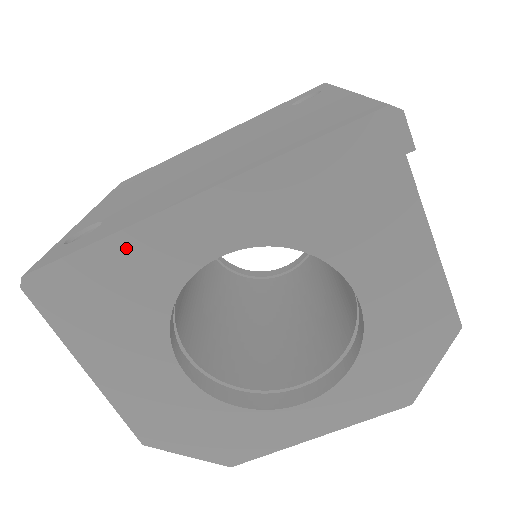
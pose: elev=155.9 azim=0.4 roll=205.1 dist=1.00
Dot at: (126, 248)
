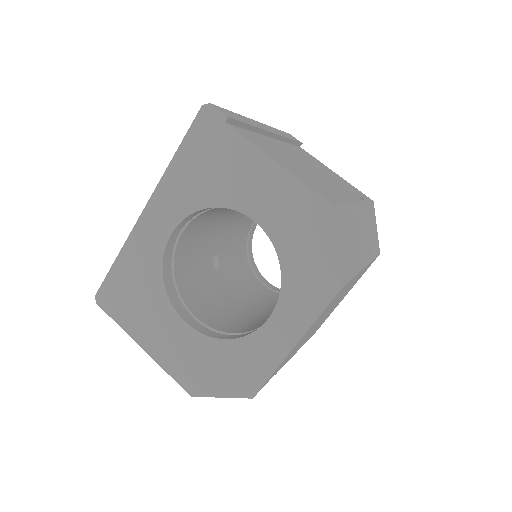
Dot at: (129, 255)
